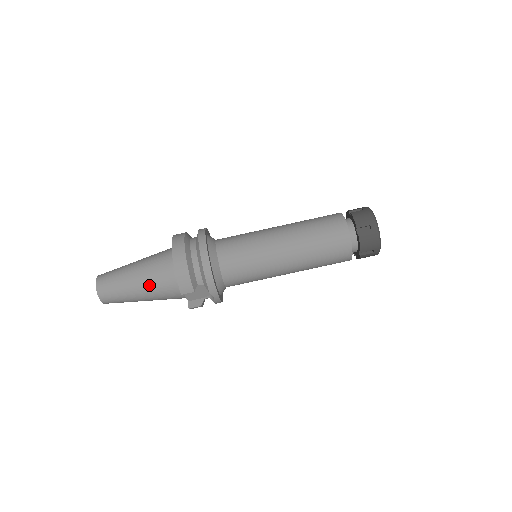
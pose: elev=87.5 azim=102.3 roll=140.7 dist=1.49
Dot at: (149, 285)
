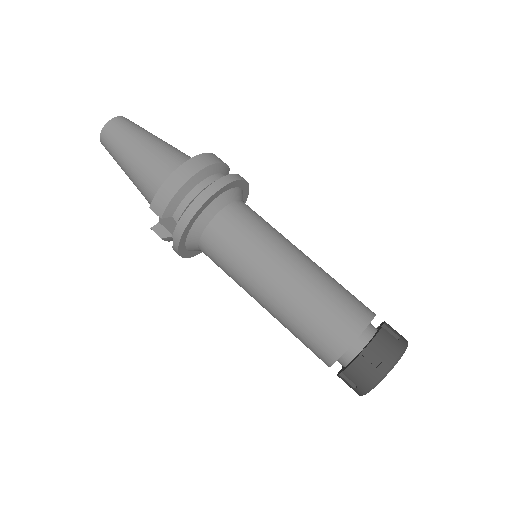
Dot at: (141, 169)
